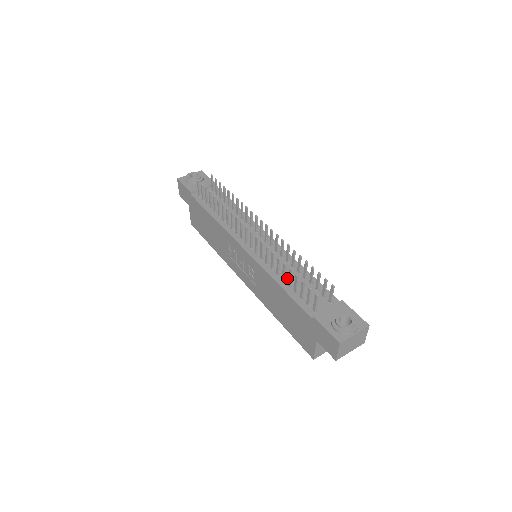
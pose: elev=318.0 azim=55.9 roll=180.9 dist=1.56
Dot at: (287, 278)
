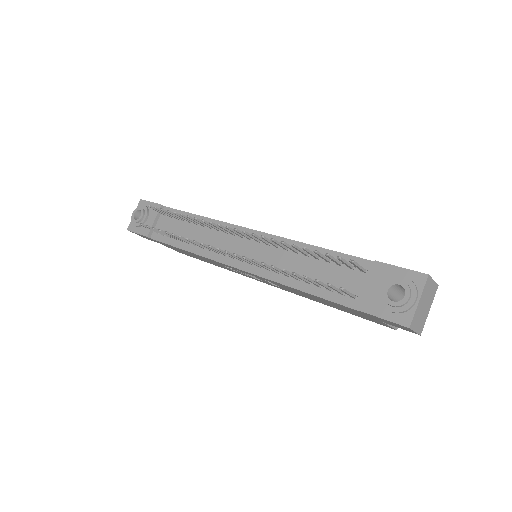
Dot at: (300, 274)
